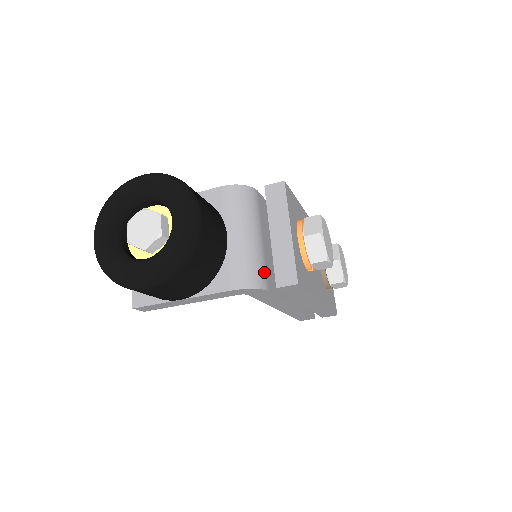
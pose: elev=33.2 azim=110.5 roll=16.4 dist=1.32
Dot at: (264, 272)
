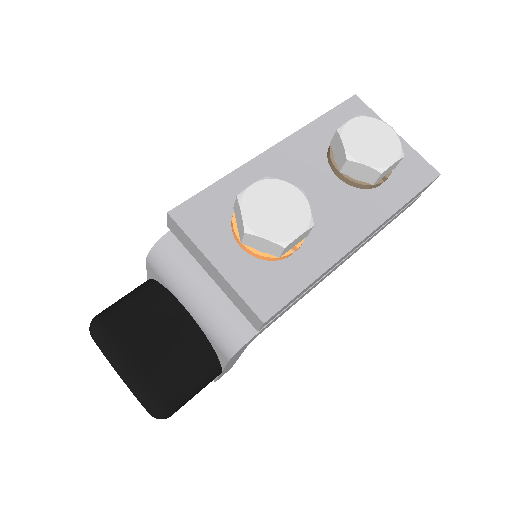
Dot at: (241, 316)
